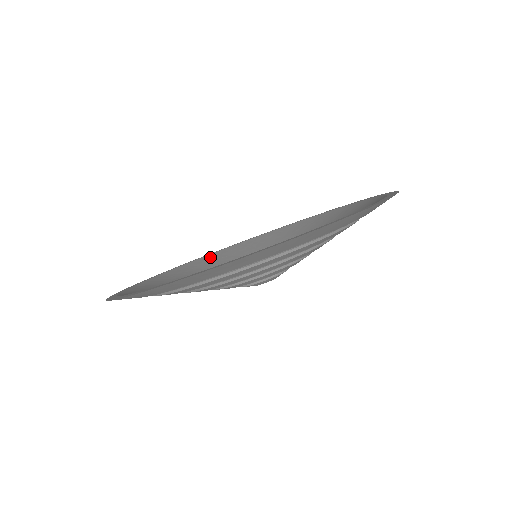
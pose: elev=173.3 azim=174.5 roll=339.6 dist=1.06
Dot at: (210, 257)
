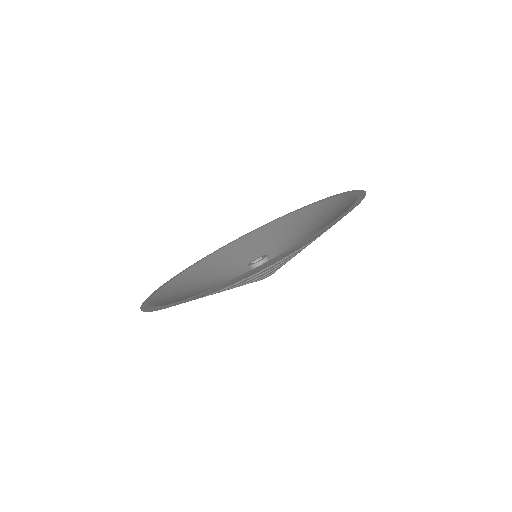
Dot at: (188, 272)
